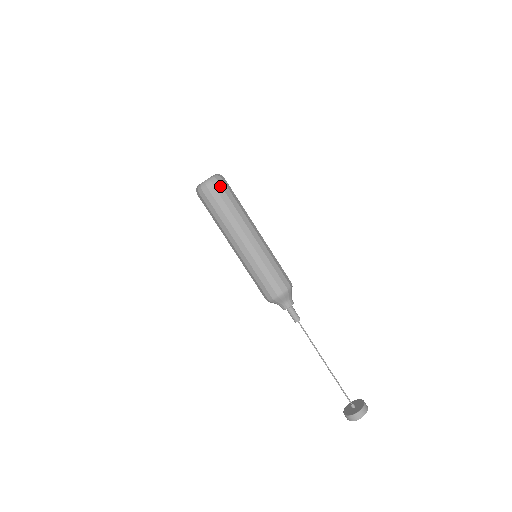
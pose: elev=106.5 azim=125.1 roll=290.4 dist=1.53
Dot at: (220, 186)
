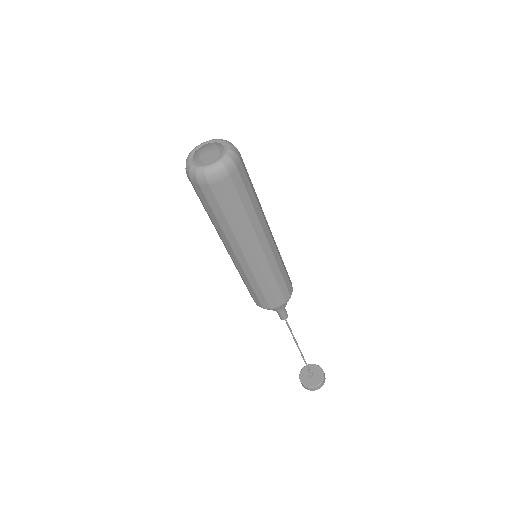
Dot at: (230, 182)
